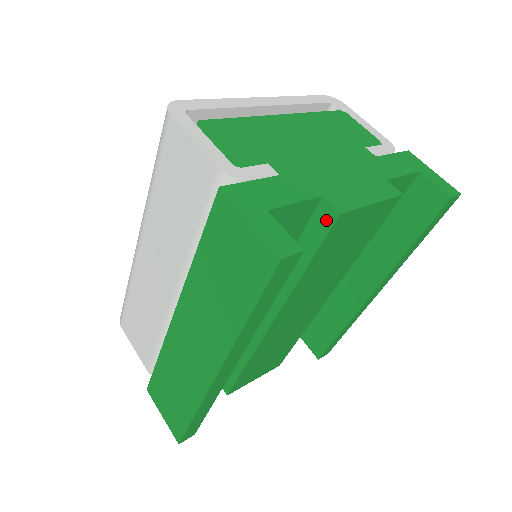
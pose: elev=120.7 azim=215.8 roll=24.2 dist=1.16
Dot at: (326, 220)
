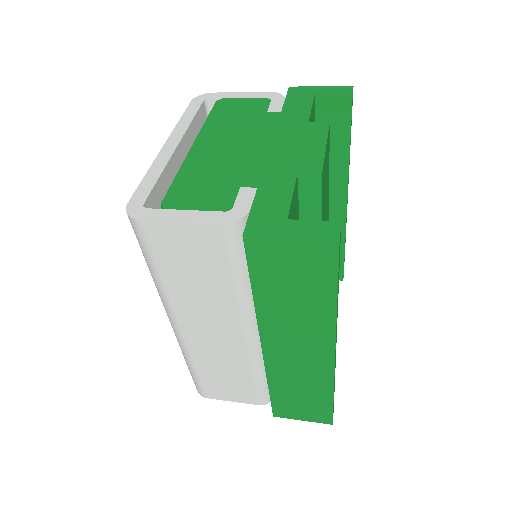
Dot at: (313, 188)
